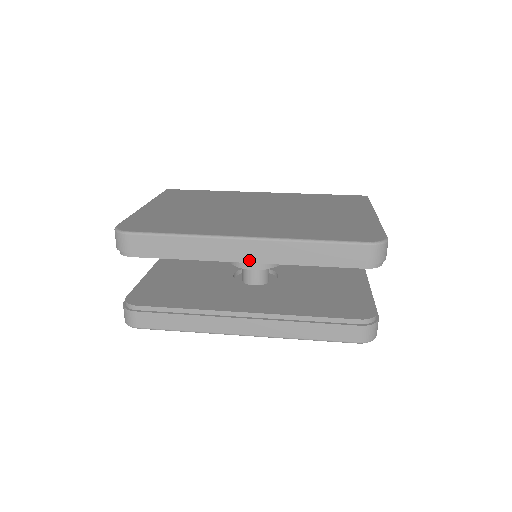
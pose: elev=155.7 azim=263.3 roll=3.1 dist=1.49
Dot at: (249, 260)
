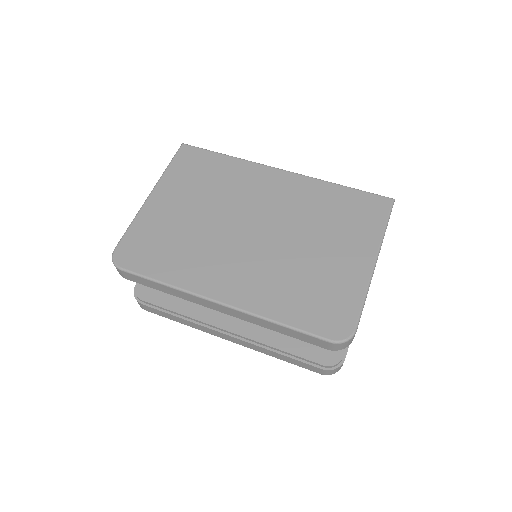
Dot at: occluded
